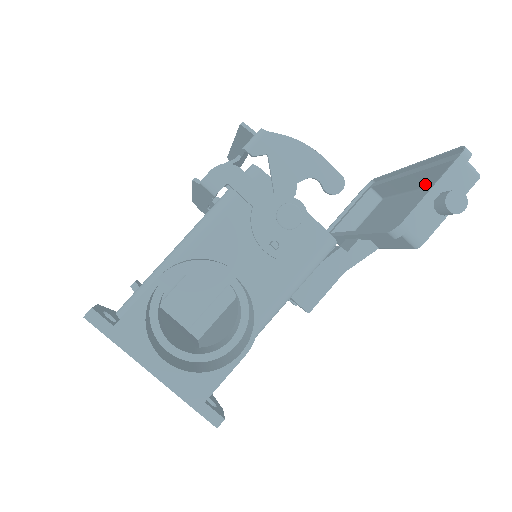
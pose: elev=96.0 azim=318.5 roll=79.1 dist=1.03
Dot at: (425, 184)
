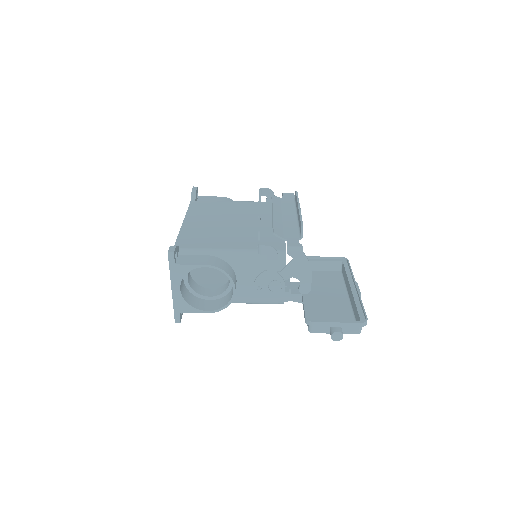
Dot at: (351, 301)
